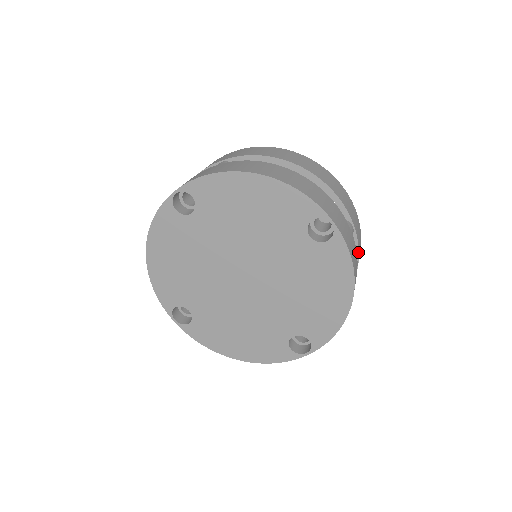
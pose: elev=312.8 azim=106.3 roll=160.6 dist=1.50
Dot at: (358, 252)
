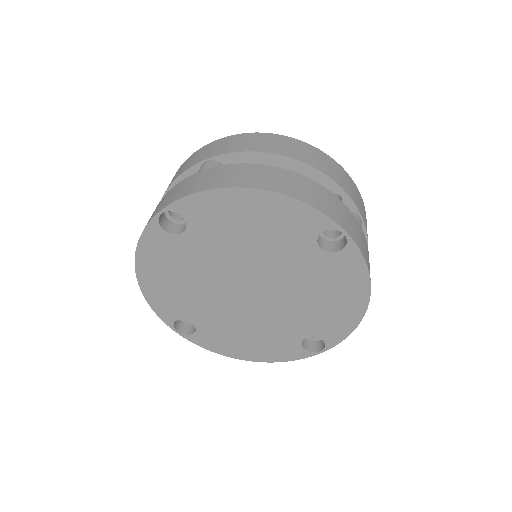
Dot at: (367, 242)
